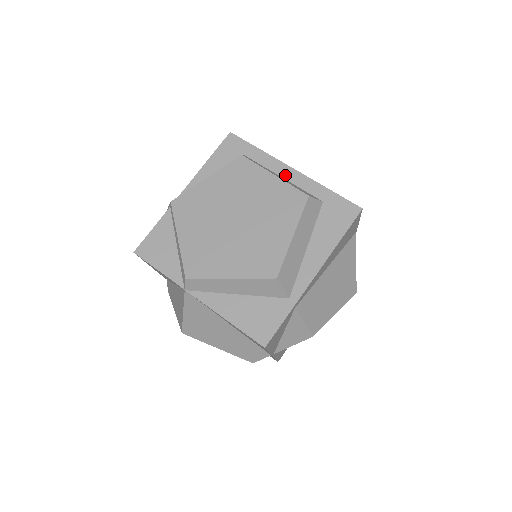
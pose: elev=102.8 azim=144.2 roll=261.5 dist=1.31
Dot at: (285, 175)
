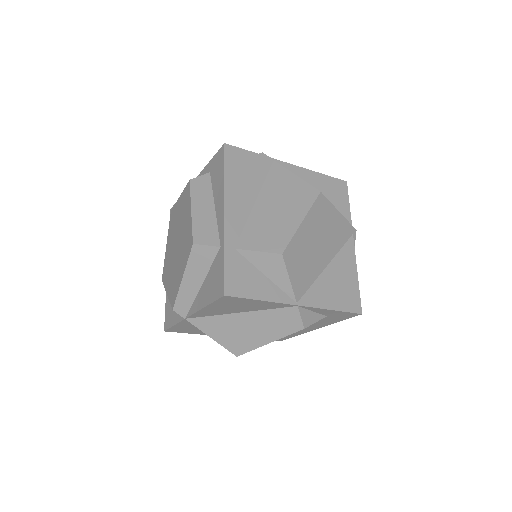
Dot at: occluded
